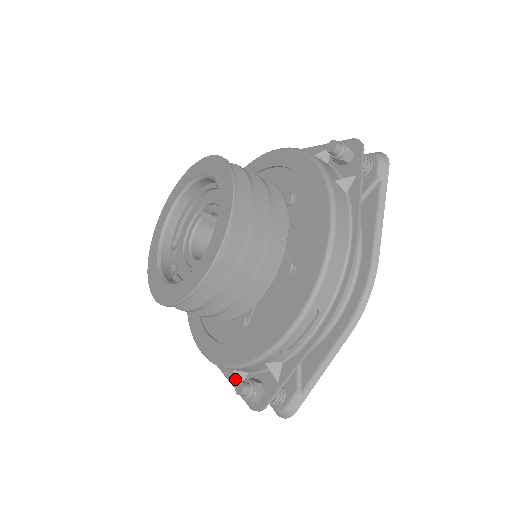
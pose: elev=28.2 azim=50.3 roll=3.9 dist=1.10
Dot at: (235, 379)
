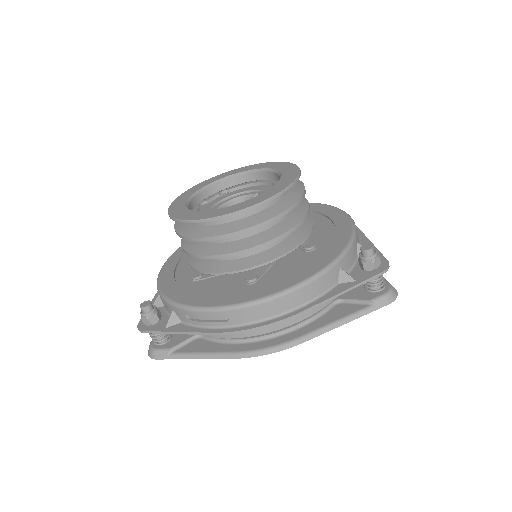
Dot at: occluded
